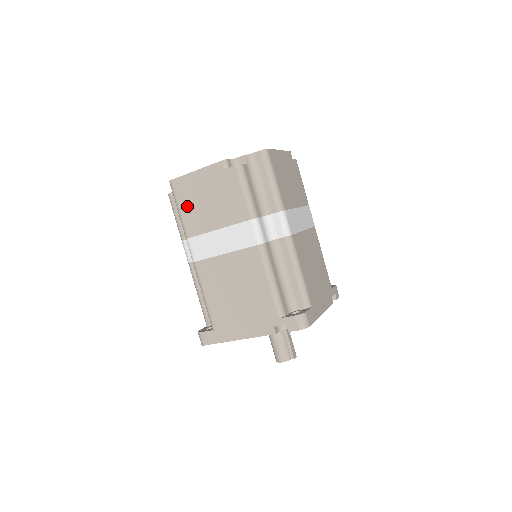
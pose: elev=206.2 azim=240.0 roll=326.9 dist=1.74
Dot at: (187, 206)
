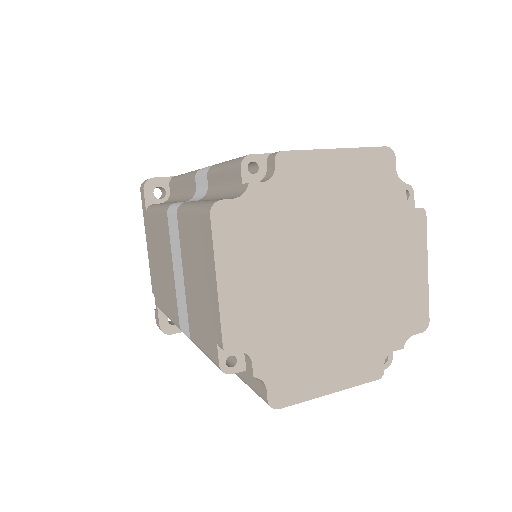
Dot at: occluded
